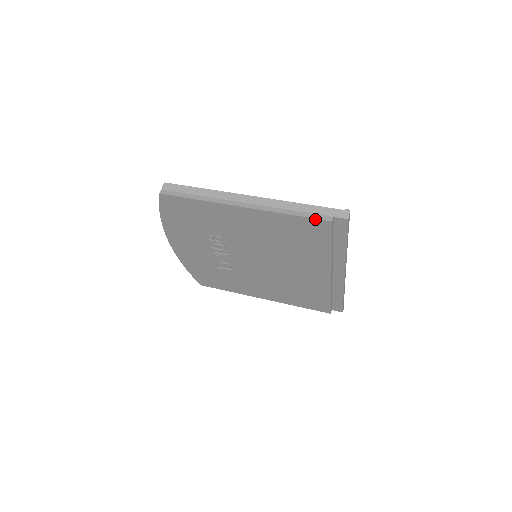
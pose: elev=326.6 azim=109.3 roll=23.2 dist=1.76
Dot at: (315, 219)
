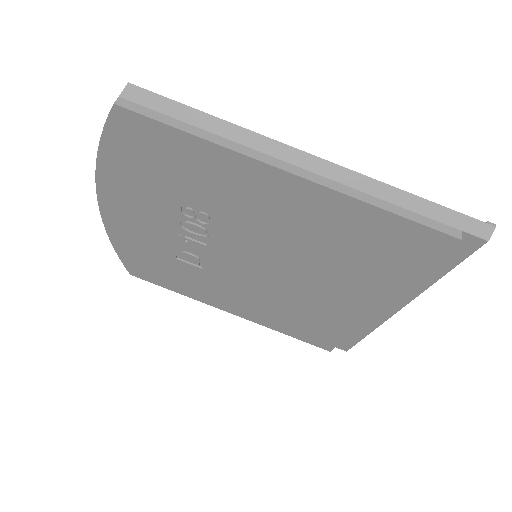
Dot at: (430, 228)
